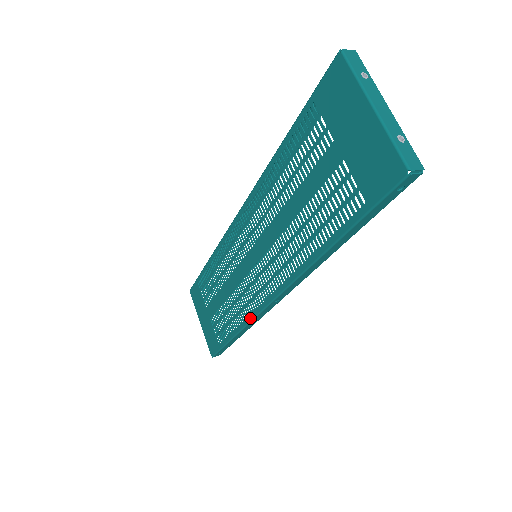
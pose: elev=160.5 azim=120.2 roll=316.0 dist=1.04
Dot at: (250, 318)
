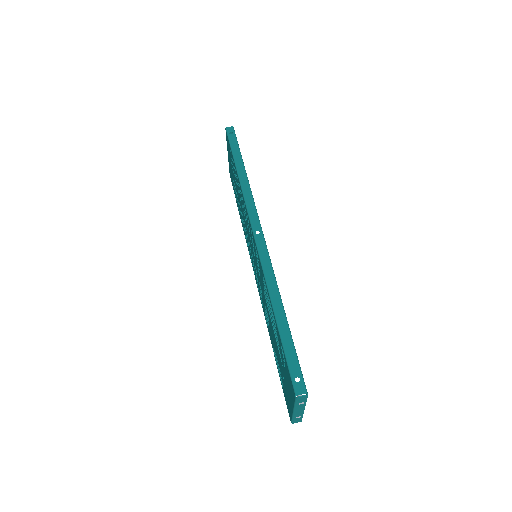
Dot at: (247, 245)
